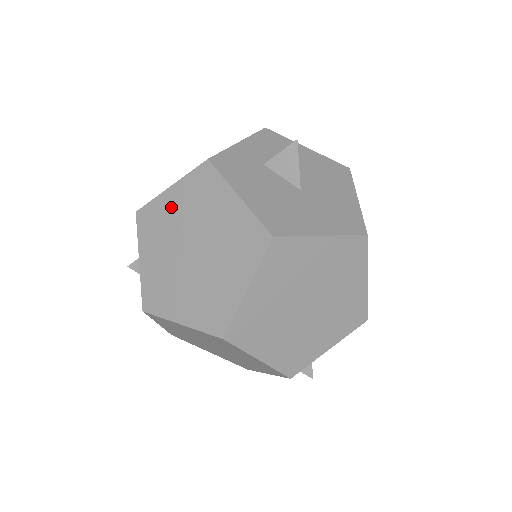
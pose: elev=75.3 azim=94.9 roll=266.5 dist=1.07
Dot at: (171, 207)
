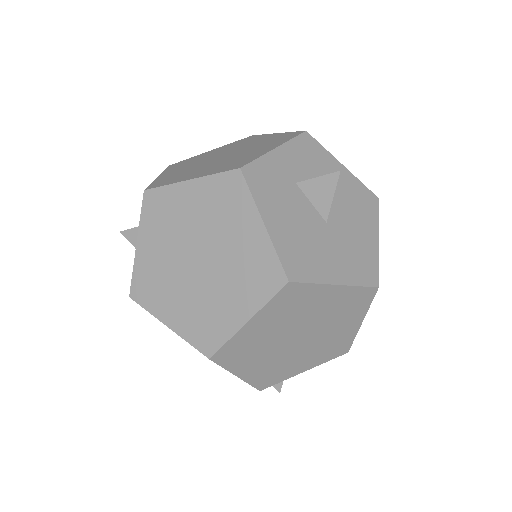
Dot at: (185, 203)
